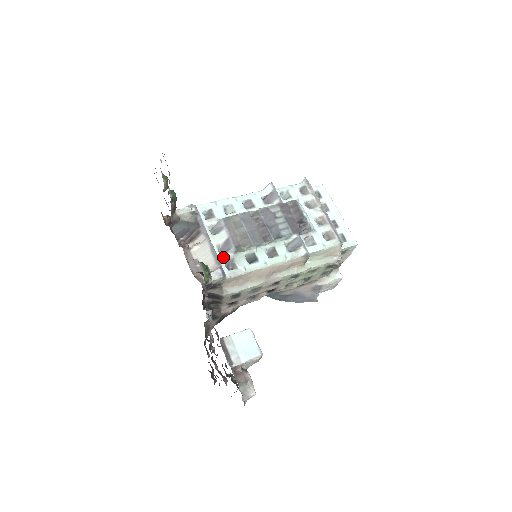
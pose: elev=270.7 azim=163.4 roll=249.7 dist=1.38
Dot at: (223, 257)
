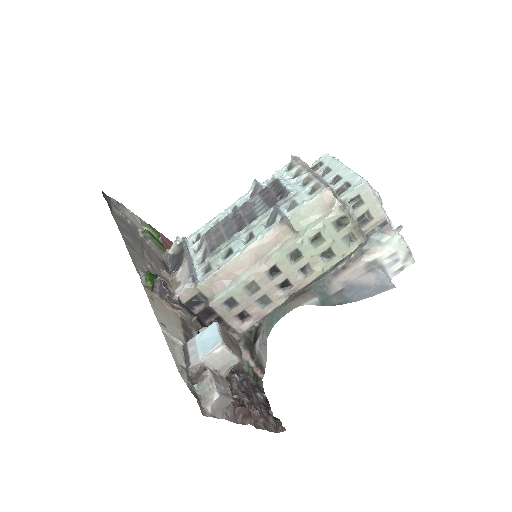
Dot at: (200, 266)
